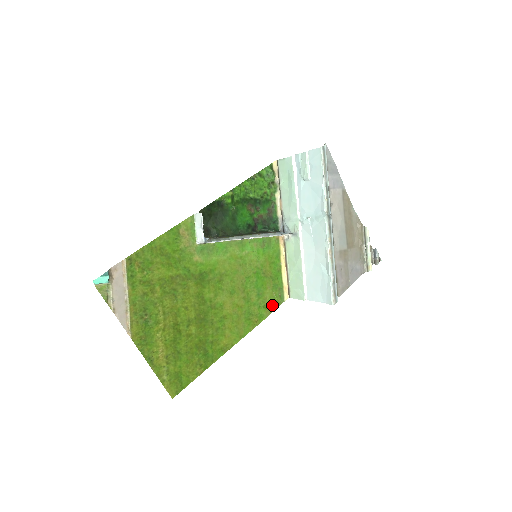
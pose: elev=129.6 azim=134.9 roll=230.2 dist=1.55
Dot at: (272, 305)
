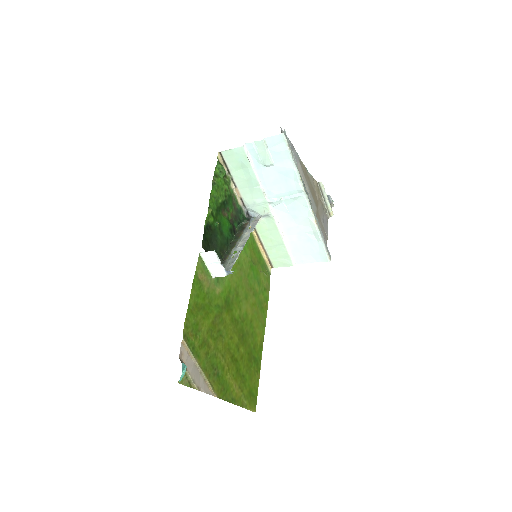
Dot at: (267, 283)
